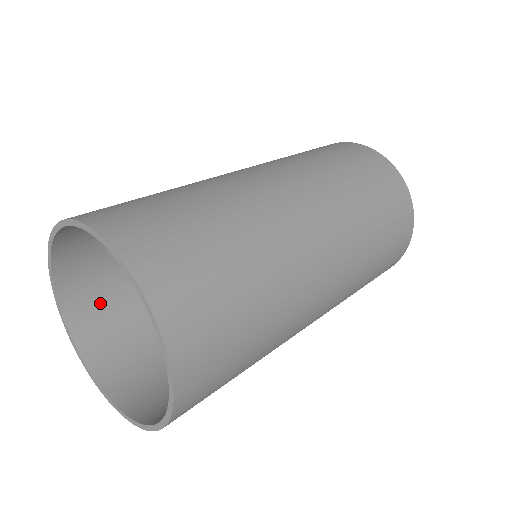
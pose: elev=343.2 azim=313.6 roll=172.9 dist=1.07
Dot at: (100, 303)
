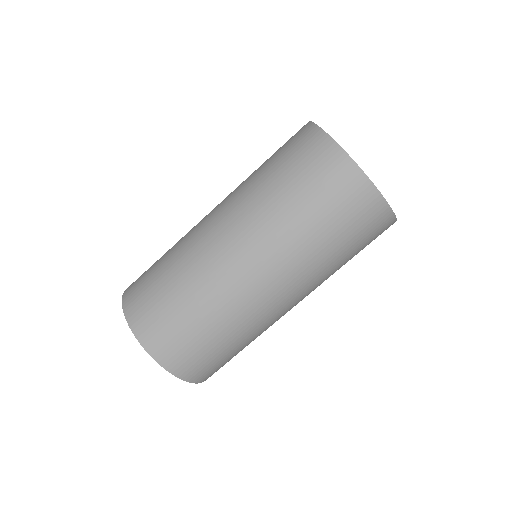
Dot at: occluded
